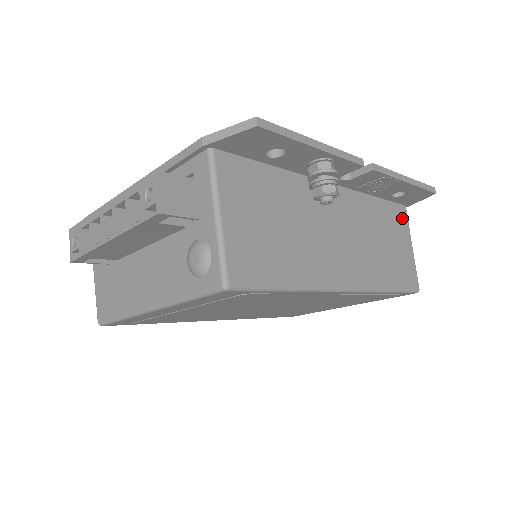
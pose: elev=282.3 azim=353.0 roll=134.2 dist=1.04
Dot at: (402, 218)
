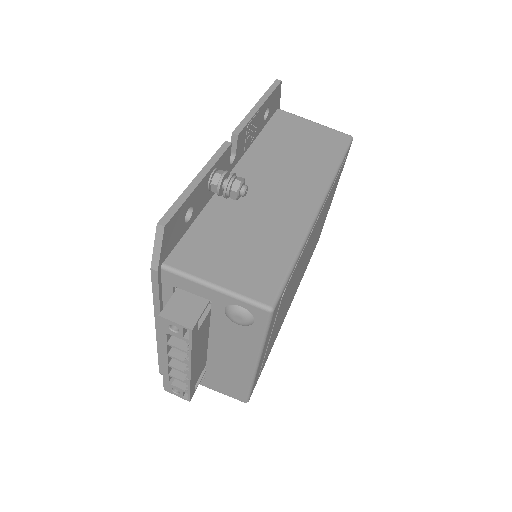
Dot at: (286, 118)
